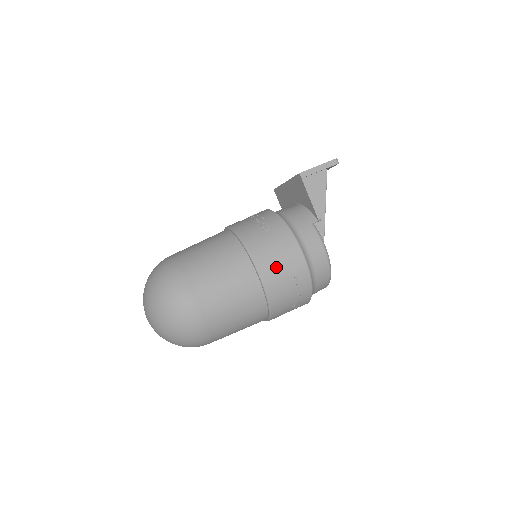
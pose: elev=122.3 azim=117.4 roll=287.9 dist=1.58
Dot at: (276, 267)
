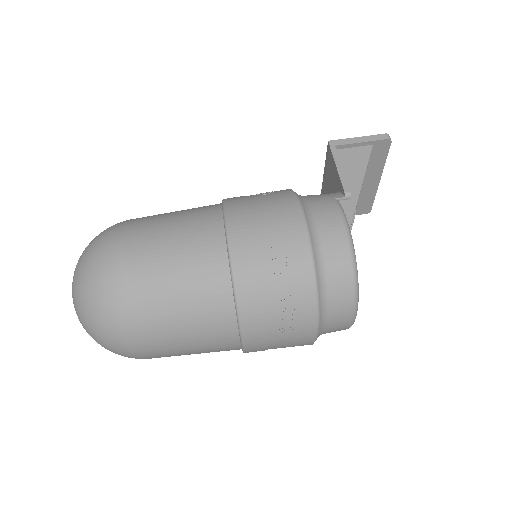
Dot at: (256, 228)
